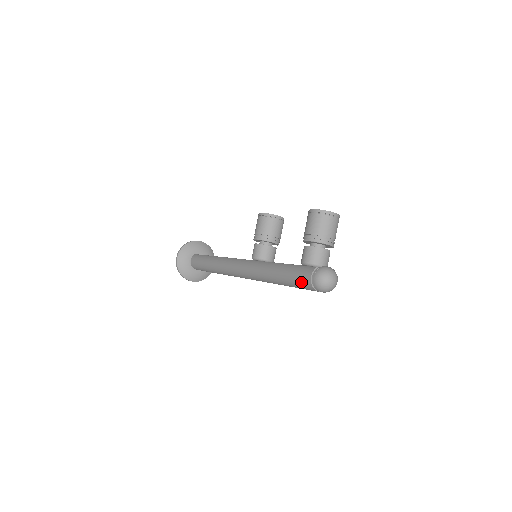
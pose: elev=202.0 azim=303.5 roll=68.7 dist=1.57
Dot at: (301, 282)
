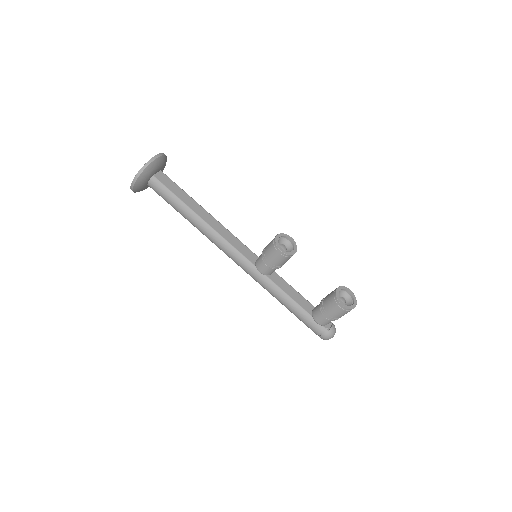
Dot at: (308, 327)
